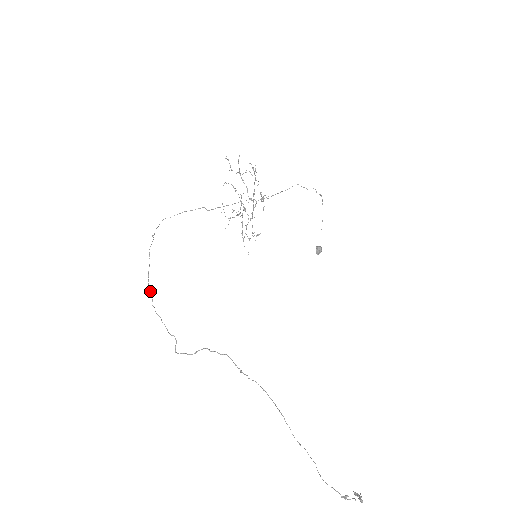
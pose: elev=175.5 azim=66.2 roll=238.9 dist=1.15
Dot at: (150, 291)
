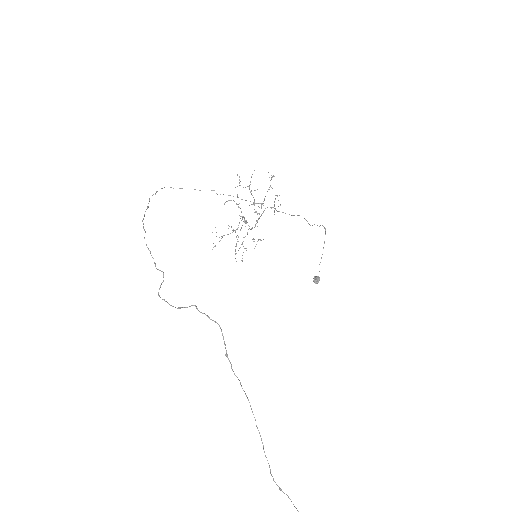
Dot at: occluded
